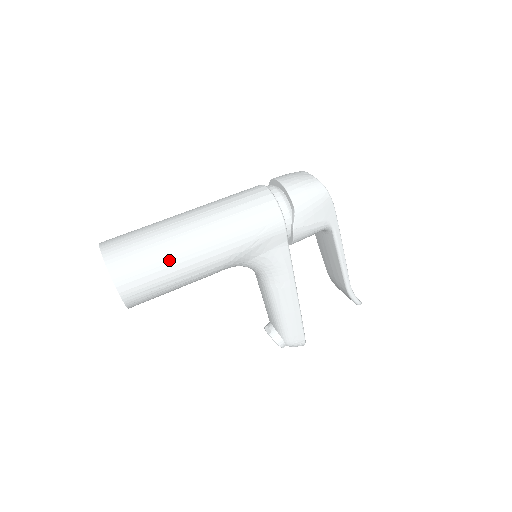
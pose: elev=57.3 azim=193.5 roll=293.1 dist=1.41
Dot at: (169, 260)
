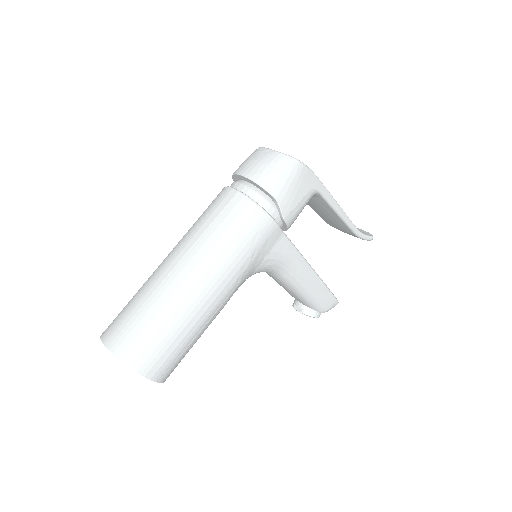
Dot at: (180, 322)
